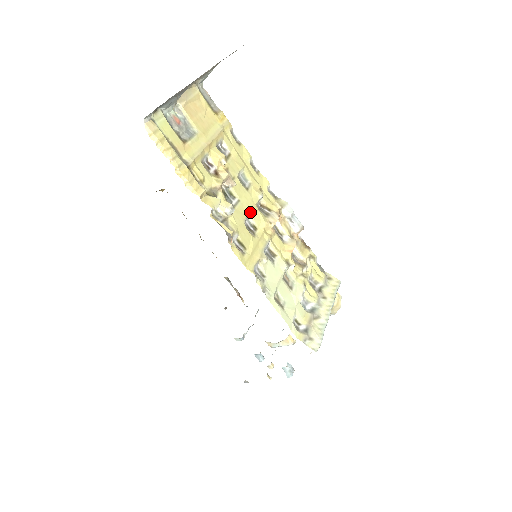
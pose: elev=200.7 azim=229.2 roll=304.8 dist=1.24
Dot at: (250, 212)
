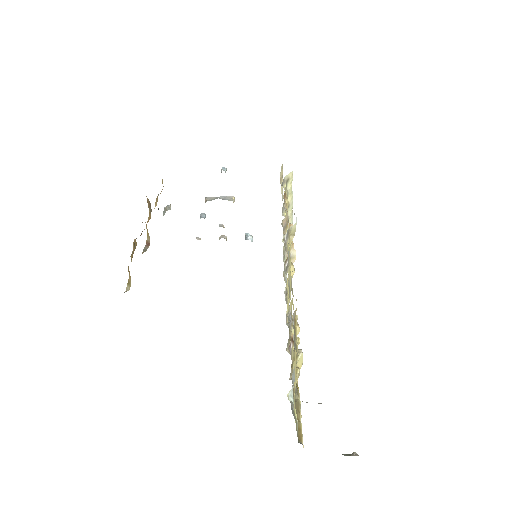
Dot at: occluded
